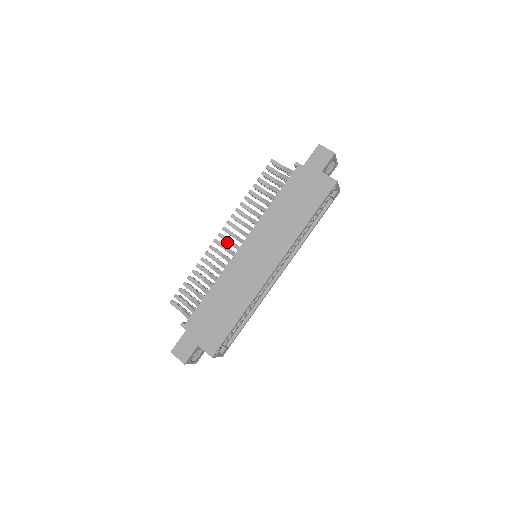
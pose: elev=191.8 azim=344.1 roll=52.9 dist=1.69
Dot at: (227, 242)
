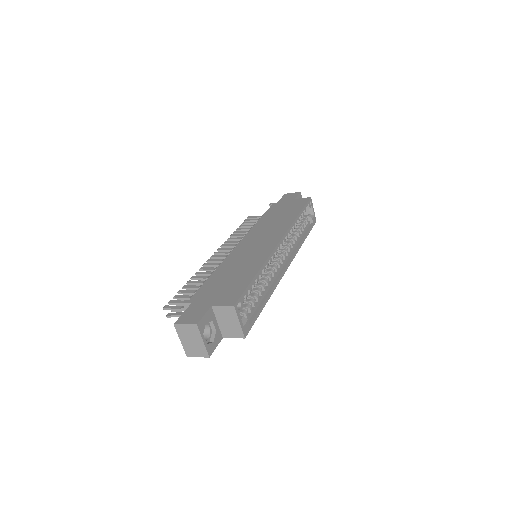
Dot at: (222, 257)
